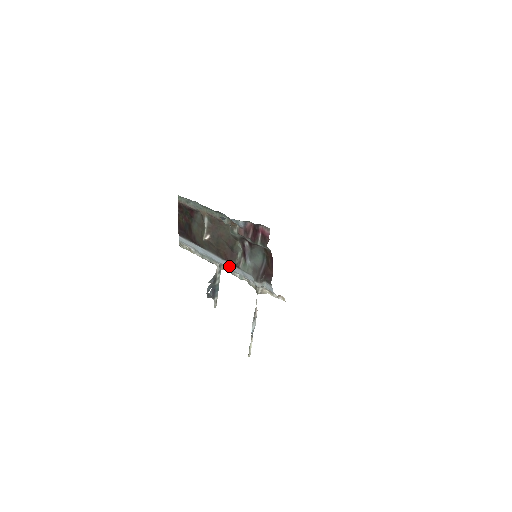
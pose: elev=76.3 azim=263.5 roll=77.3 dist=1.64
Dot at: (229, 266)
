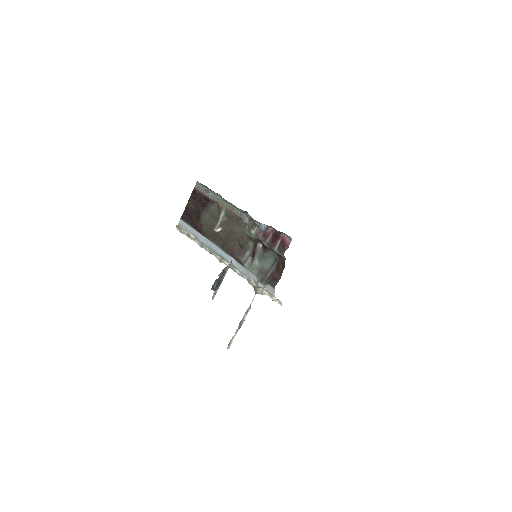
Dot at: (232, 261)
